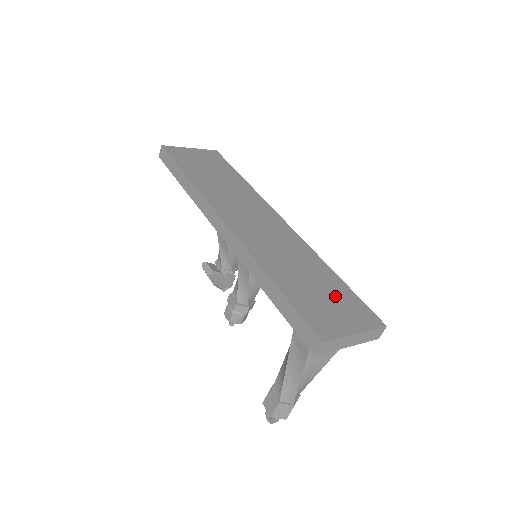
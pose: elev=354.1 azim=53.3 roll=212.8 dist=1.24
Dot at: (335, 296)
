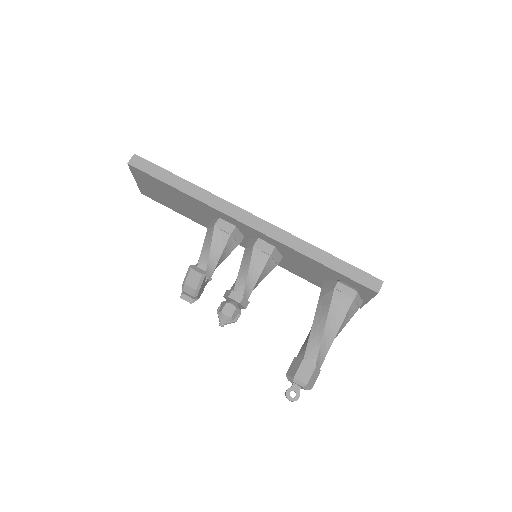
Dot at: occluded
